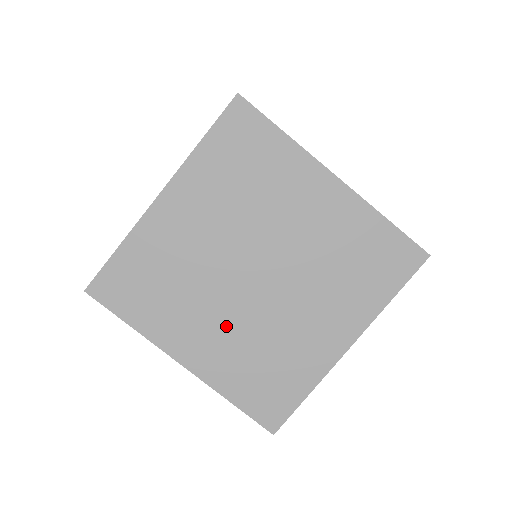
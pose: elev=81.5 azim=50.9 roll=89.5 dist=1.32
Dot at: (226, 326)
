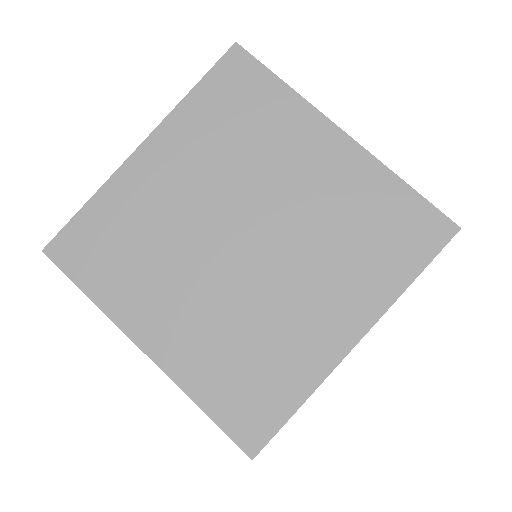
Dot at: (202, 304)
